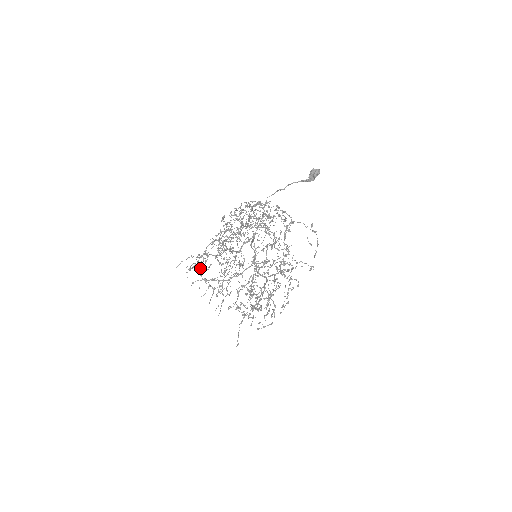
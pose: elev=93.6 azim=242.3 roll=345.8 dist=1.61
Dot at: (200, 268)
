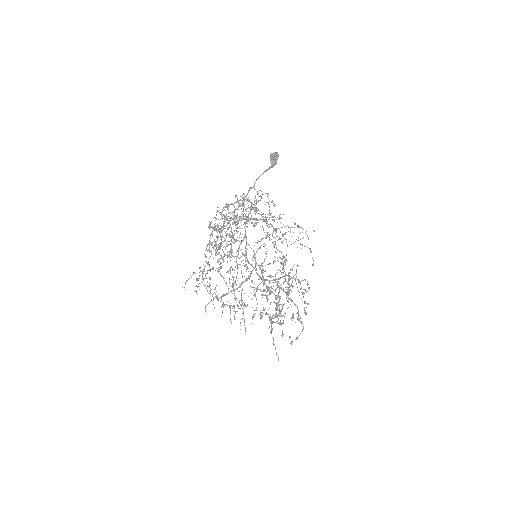
Dot at: (207, 286)
